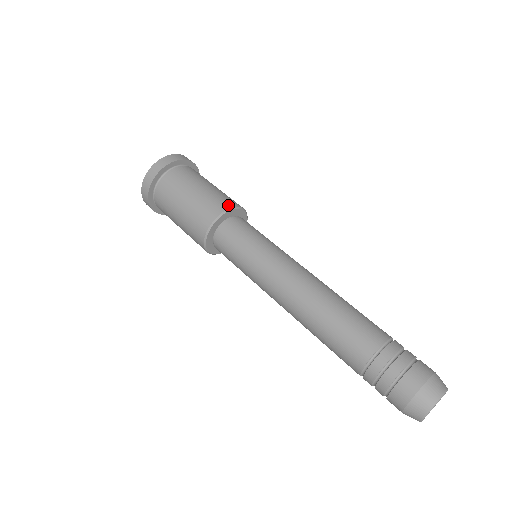
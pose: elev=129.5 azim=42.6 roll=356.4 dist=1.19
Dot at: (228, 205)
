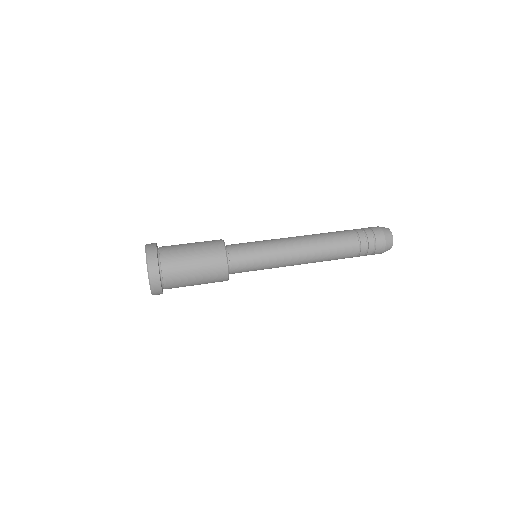
Dot at: occluded
